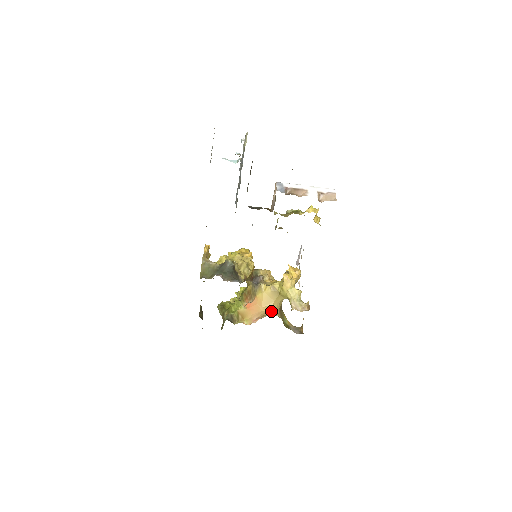
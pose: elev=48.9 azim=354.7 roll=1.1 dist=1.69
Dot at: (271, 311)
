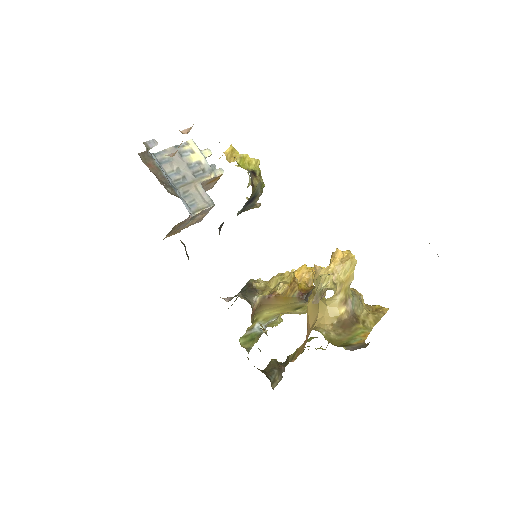
Dot at: (314, 328)
